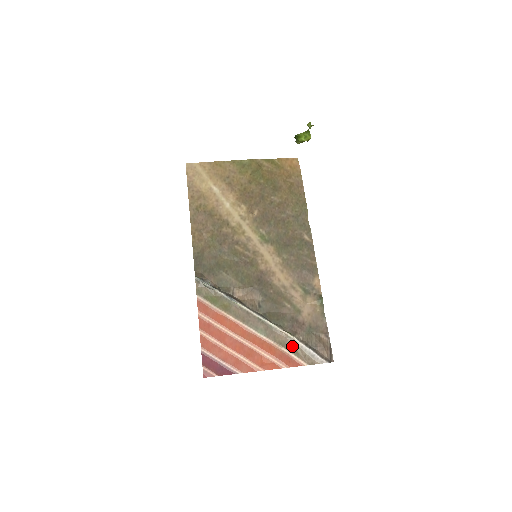
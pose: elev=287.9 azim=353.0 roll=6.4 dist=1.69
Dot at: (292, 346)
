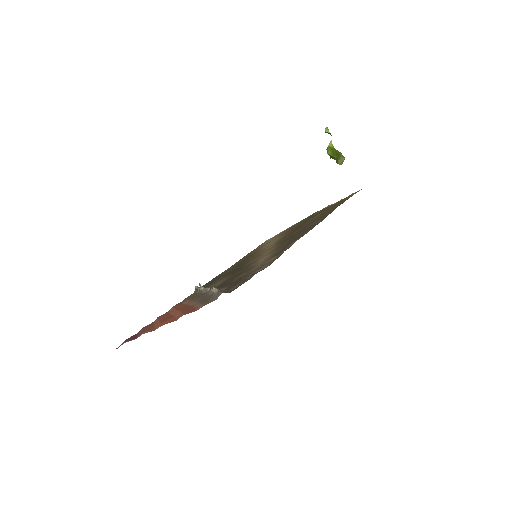
Dot at: occluded
